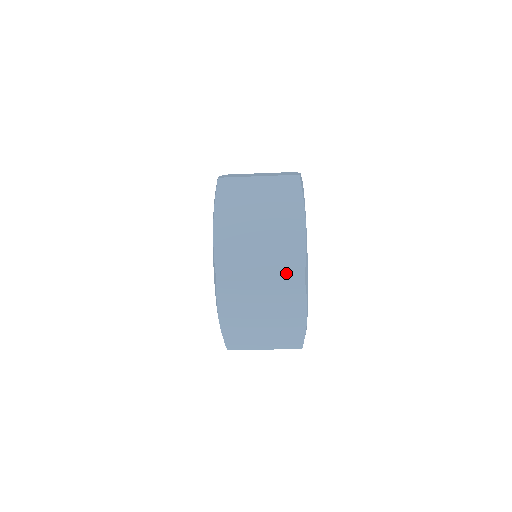
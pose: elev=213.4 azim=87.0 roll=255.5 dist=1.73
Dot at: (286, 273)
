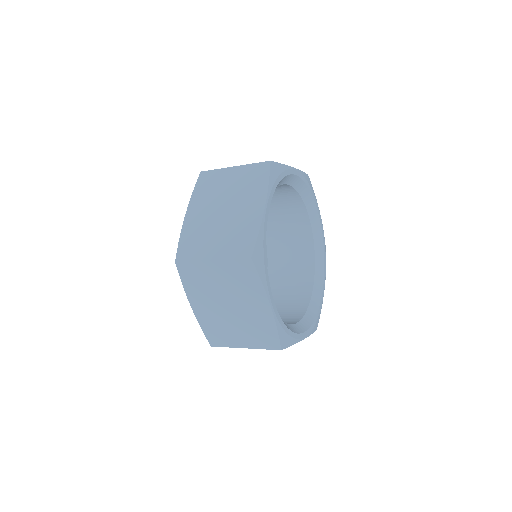
Dot at: (235, 253)
